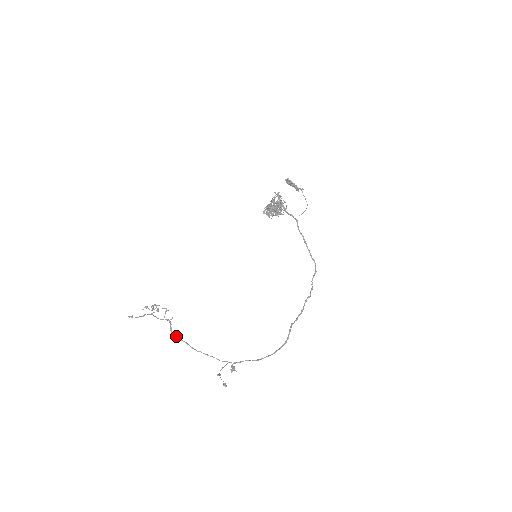
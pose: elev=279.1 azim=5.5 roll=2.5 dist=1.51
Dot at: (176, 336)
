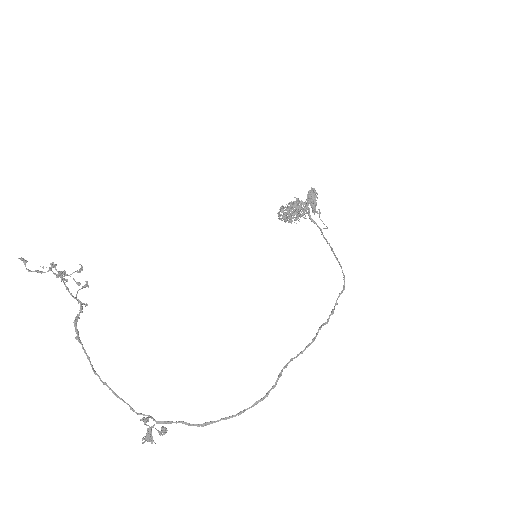
Dot at: (78, 337)
